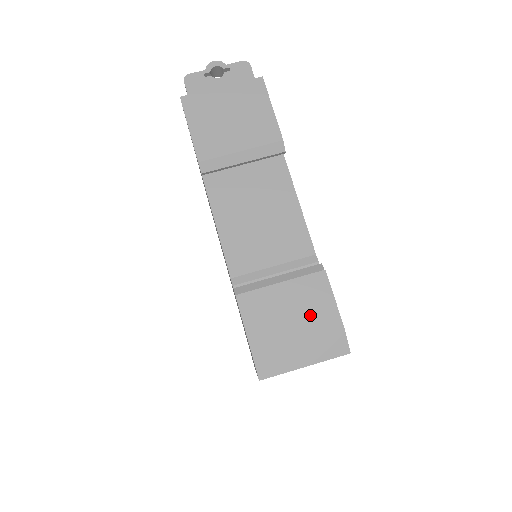
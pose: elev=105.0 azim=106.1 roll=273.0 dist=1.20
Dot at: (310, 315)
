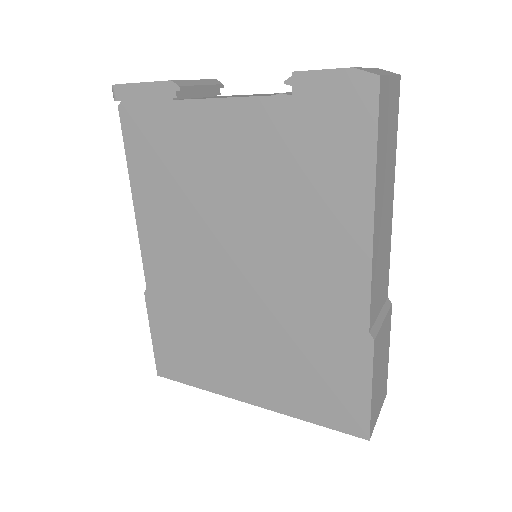
Dot at: occluded
